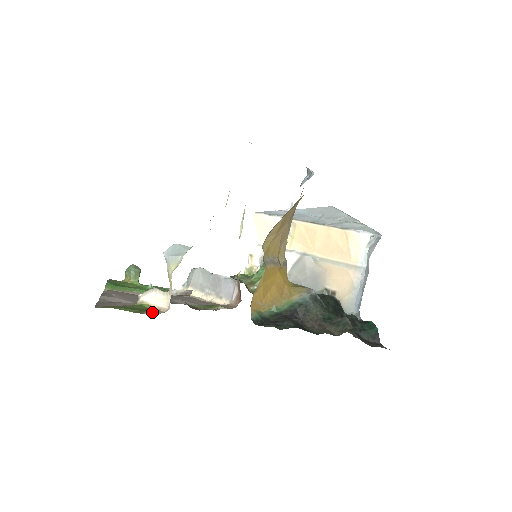
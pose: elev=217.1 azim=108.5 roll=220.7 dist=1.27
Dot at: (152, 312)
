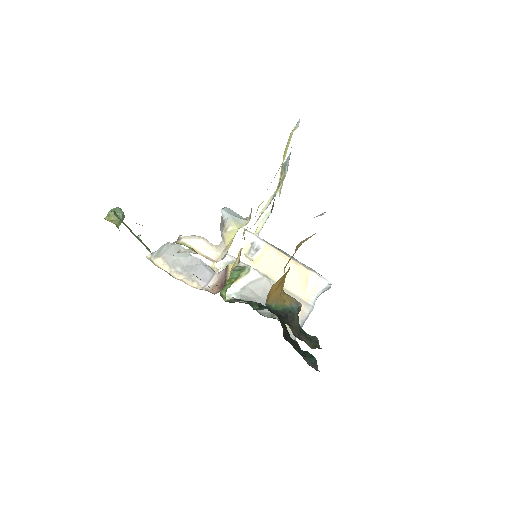
Dot at: occluded
